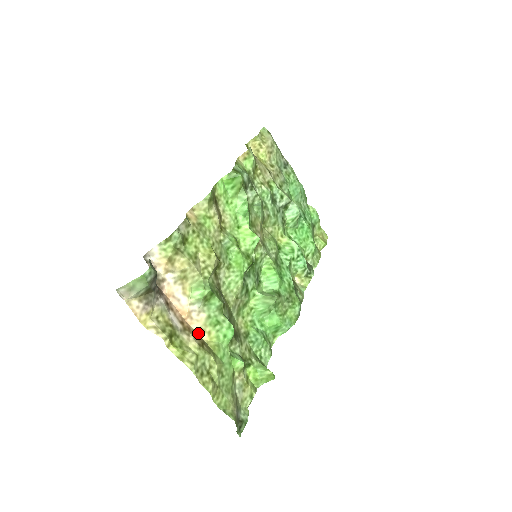
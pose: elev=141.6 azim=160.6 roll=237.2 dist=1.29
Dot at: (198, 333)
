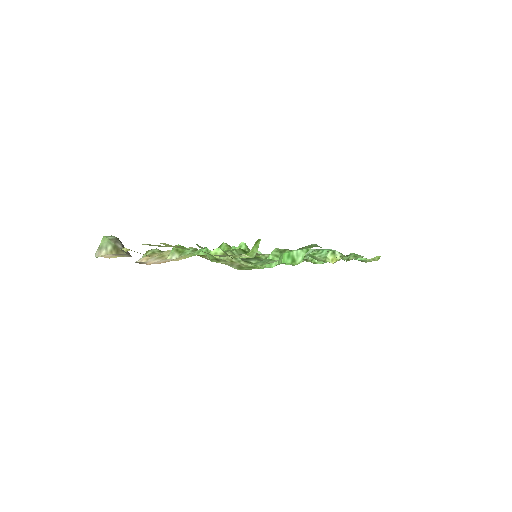
Dot at: occluded
